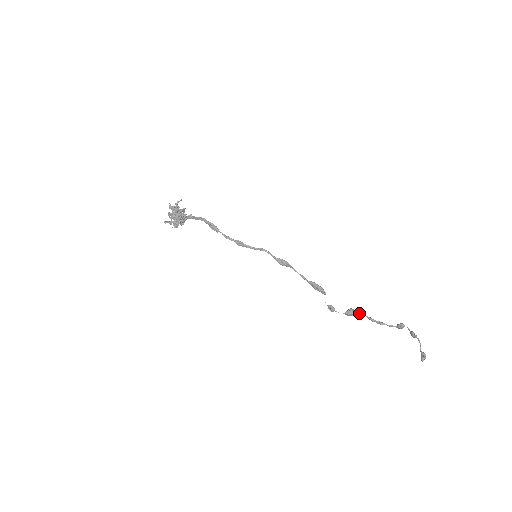
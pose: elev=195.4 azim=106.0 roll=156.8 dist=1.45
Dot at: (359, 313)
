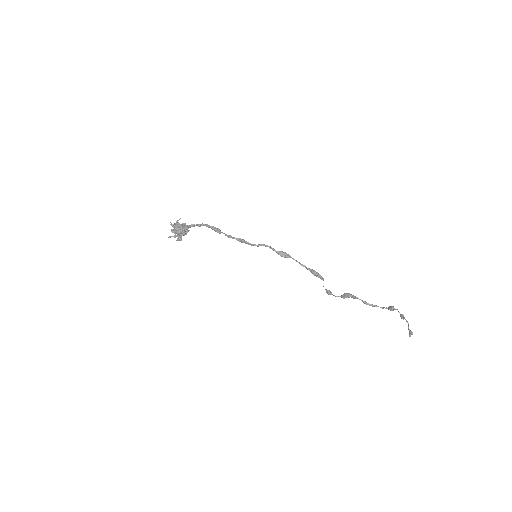
Dot at: (354, 297)
